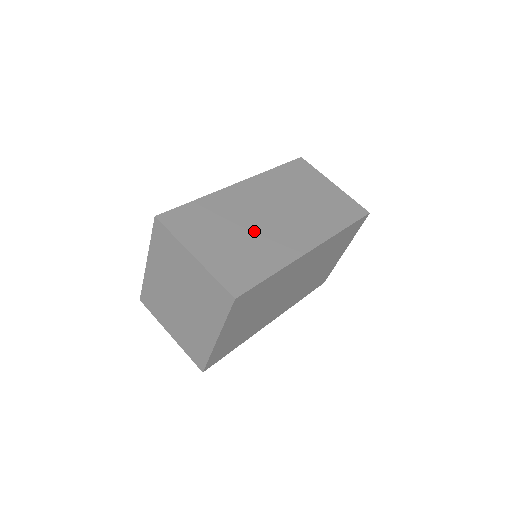
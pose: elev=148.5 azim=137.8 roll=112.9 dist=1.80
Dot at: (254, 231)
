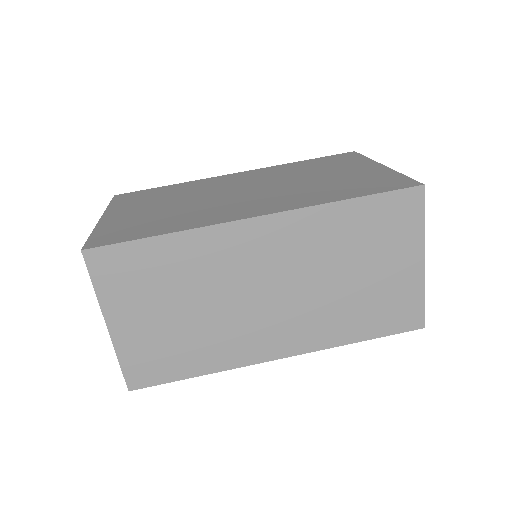
Dot at: (216, 312)
